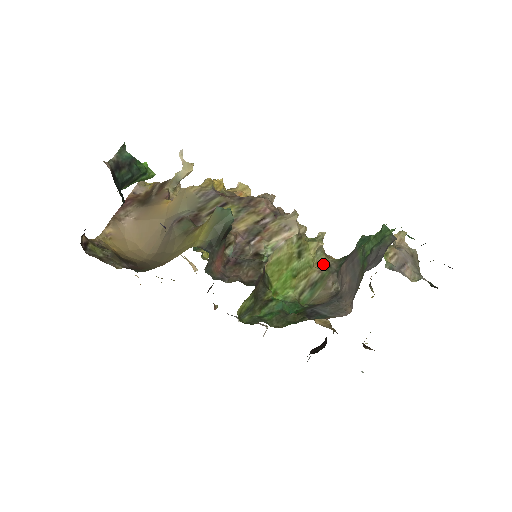
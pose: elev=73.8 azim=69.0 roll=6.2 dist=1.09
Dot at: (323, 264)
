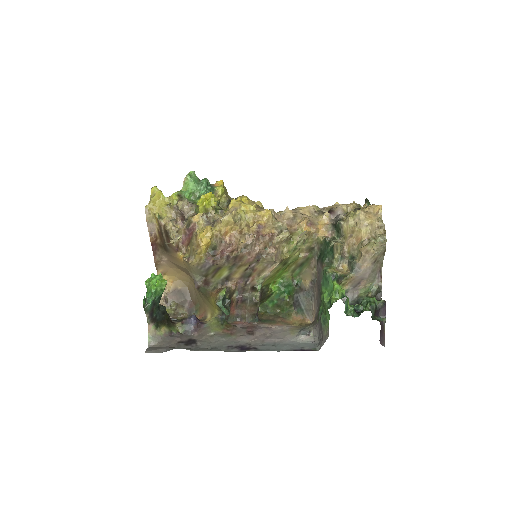
Dot at: (308, 249)
